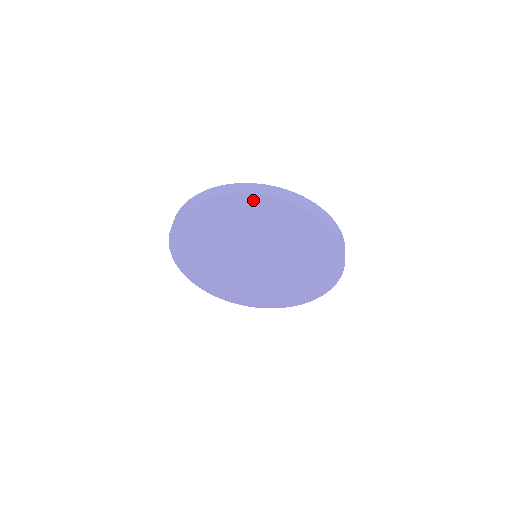
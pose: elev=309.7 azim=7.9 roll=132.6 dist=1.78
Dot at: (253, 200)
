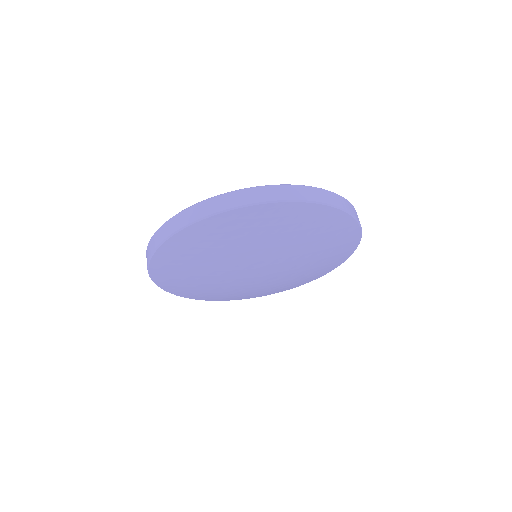
Dot at: (312, 209)
